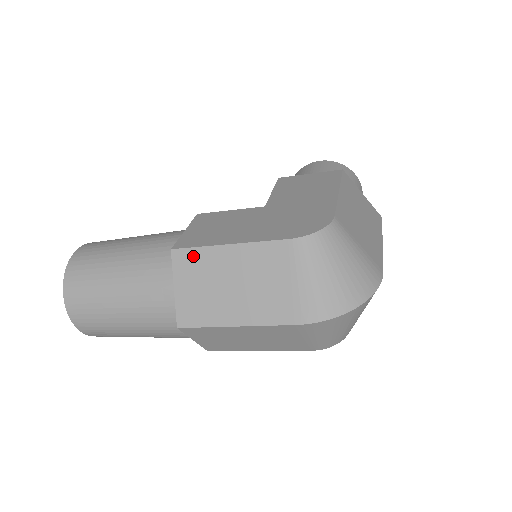
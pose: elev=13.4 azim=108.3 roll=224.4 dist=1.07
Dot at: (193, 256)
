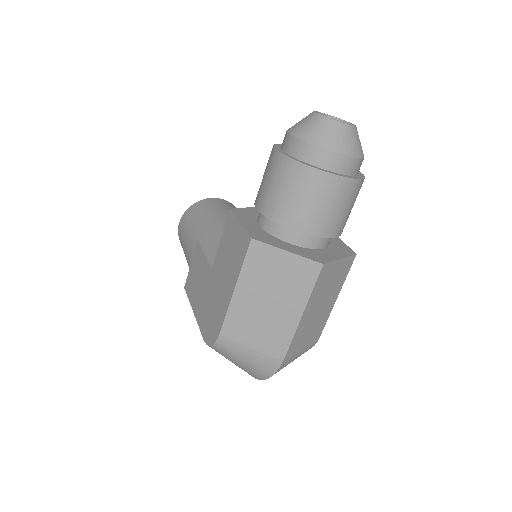
Dot at: occluded
